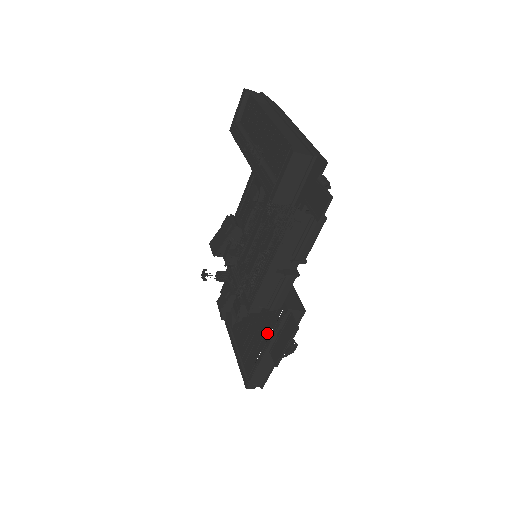
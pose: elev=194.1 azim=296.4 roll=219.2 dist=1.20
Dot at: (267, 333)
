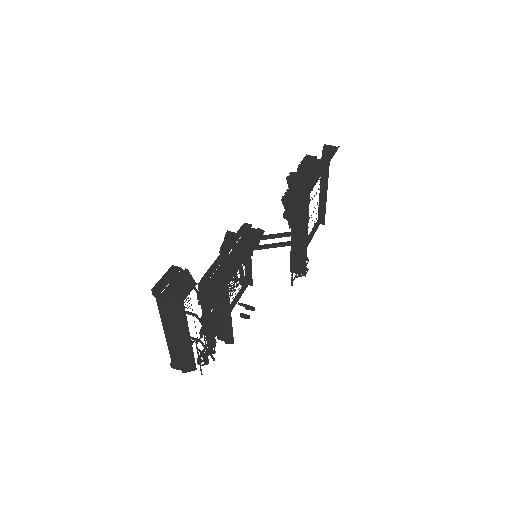
Dot at: occluded
